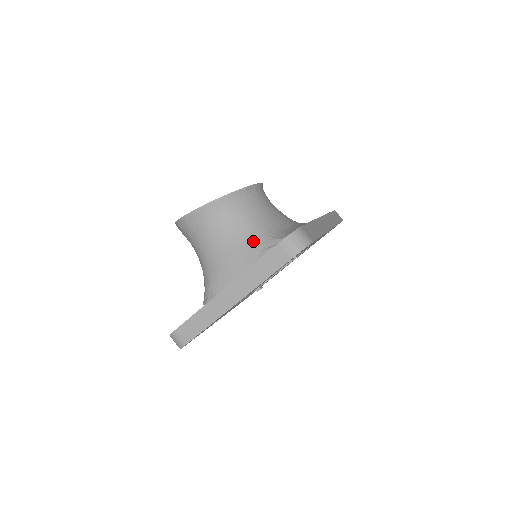
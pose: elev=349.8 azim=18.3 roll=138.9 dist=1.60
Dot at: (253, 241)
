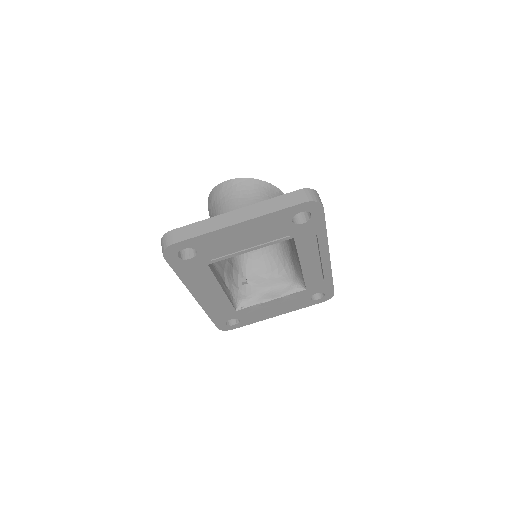
Dot at: occluded
